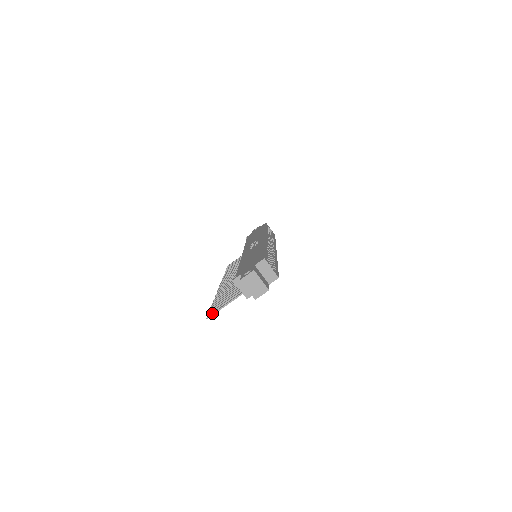
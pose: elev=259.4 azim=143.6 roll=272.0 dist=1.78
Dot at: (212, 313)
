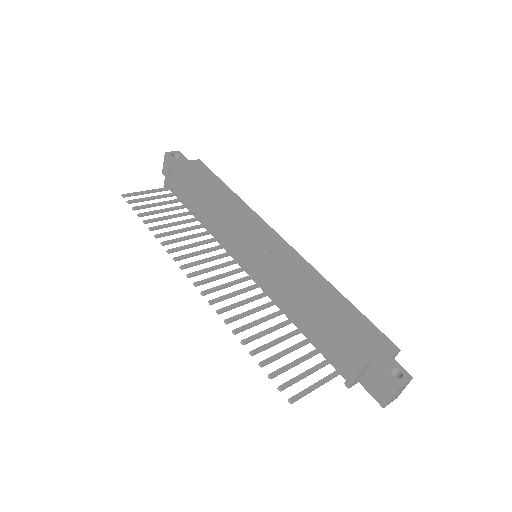
Dot at: (301, 396)
